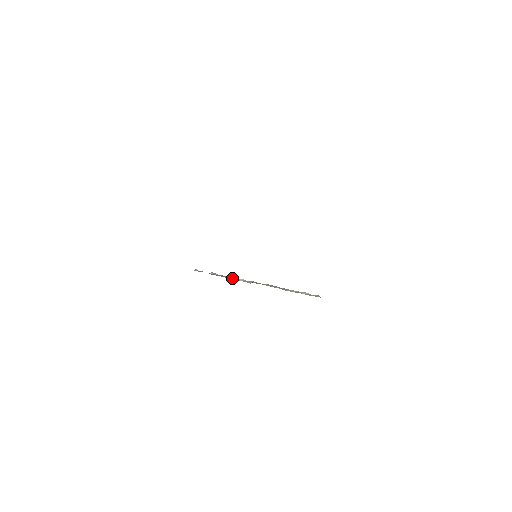
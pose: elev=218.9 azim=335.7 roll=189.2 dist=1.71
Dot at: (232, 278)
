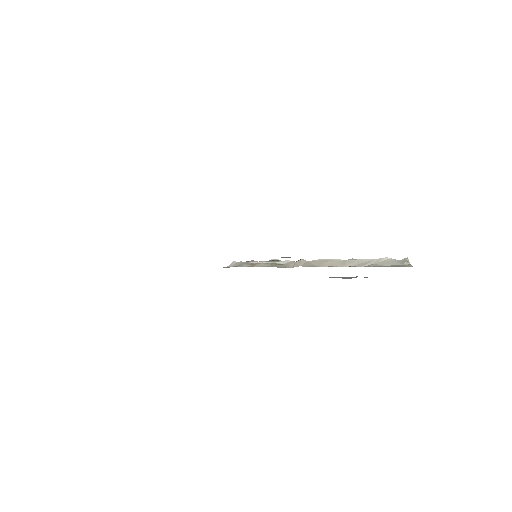
Dot at: (273, 263)
